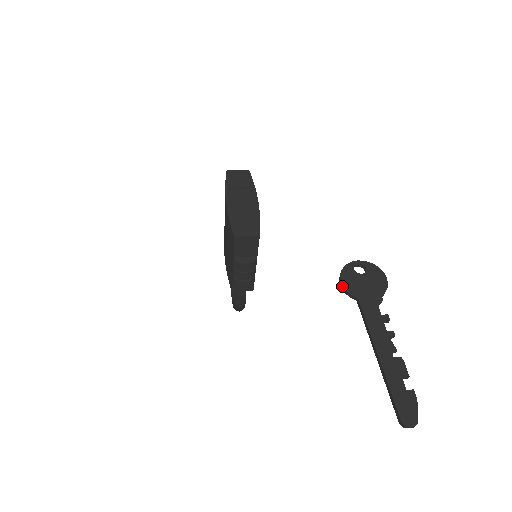
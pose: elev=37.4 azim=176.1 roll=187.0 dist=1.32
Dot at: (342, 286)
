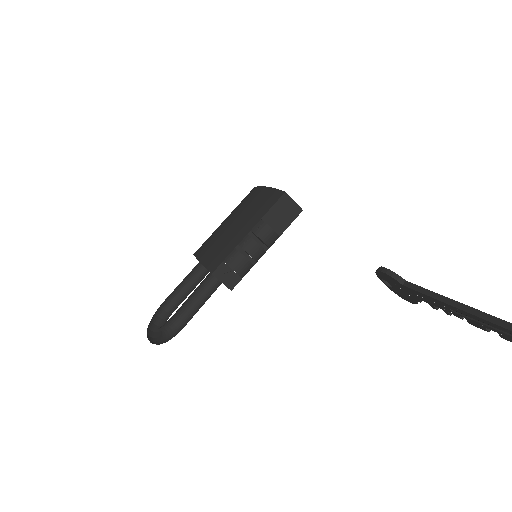
Dot at: (387, 270)
